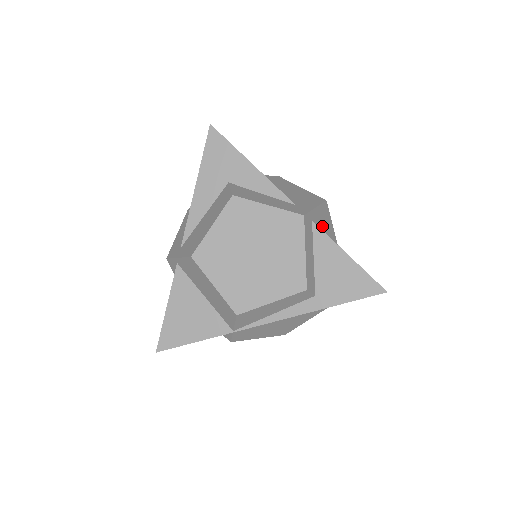
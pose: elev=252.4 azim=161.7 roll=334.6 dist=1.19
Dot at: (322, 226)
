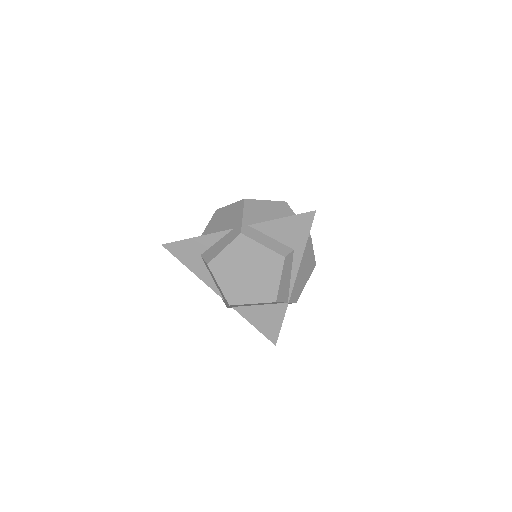
Dot at: (258, 214)
